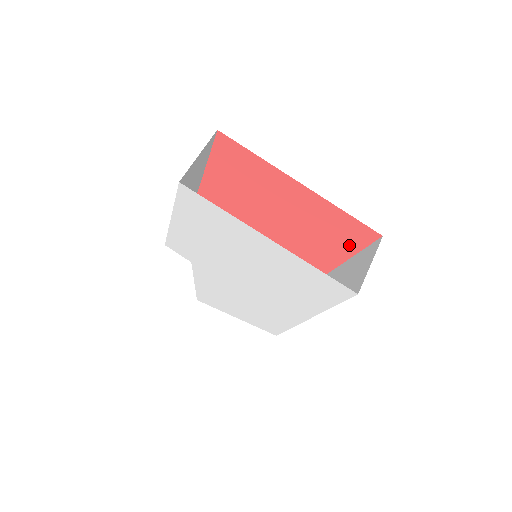
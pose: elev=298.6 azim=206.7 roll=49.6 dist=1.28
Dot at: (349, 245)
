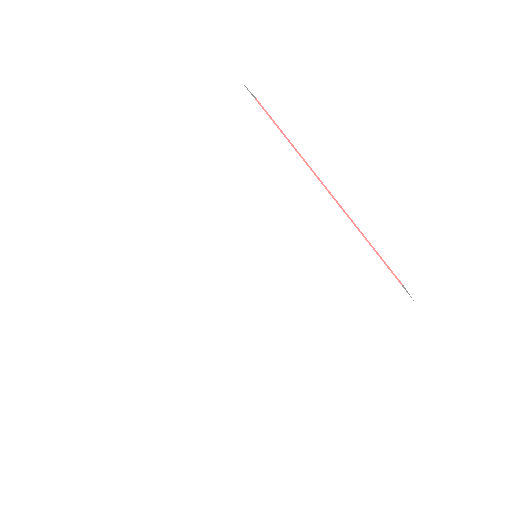
Dot at: occluded
